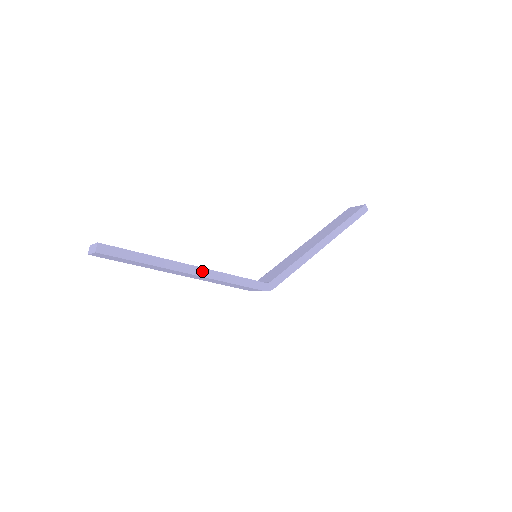
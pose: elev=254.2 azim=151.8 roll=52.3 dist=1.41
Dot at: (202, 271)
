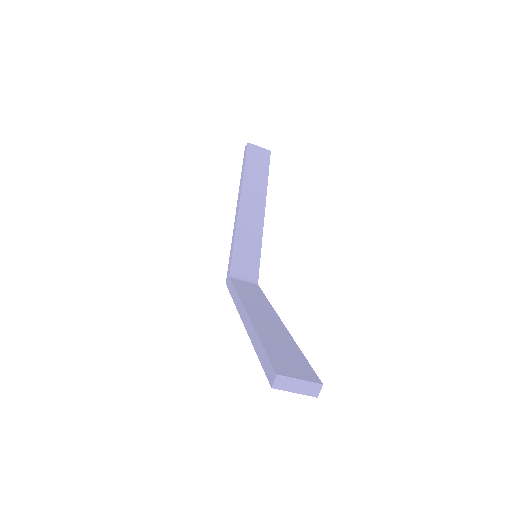
Dot at: occluded
